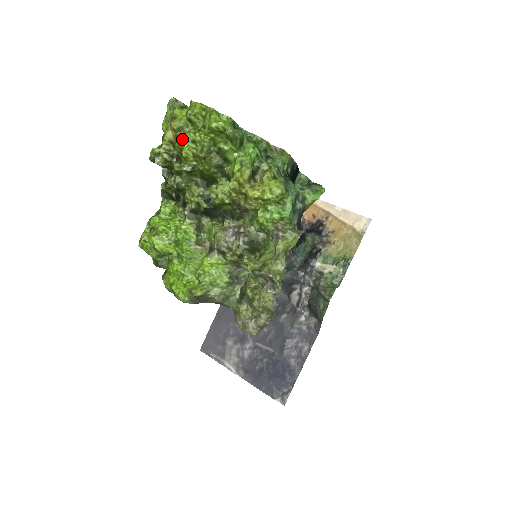
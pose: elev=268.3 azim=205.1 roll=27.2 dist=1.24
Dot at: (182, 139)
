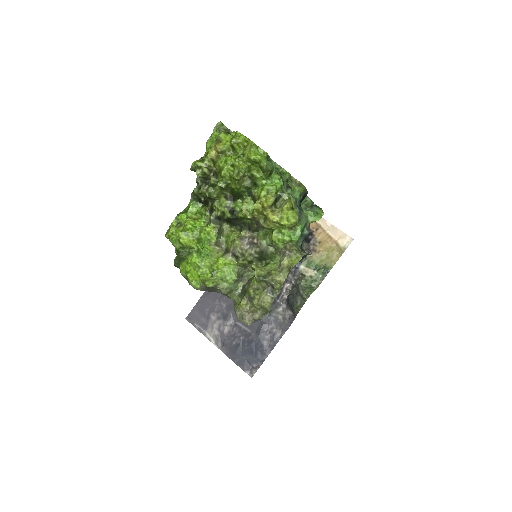
Dot at: (223, 161)
